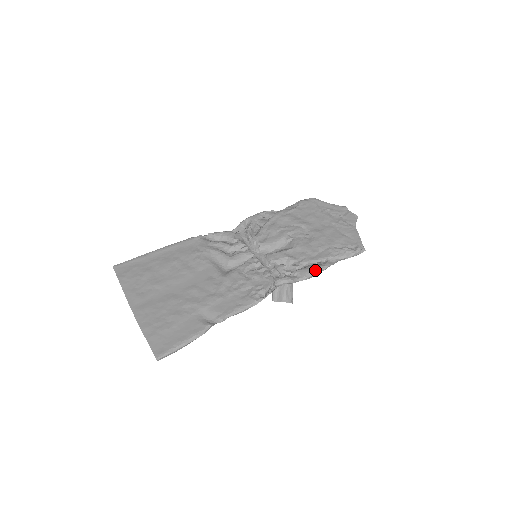
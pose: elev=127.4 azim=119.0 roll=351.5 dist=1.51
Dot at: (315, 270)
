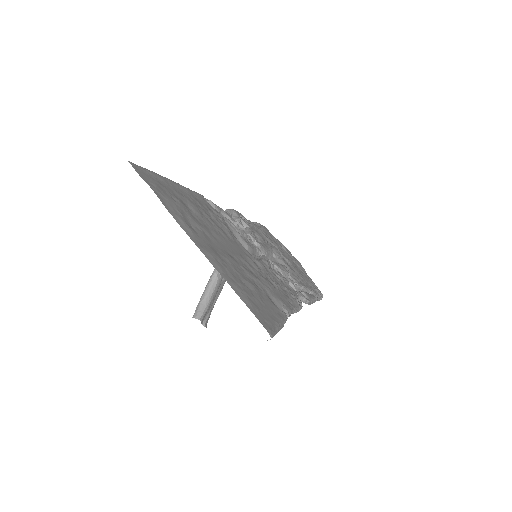
Dot at: (314, 298)
